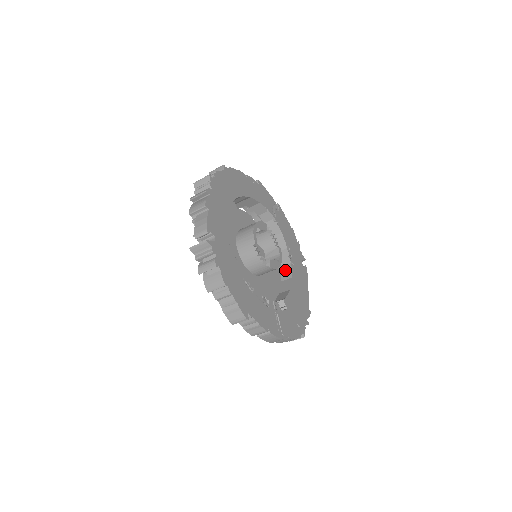
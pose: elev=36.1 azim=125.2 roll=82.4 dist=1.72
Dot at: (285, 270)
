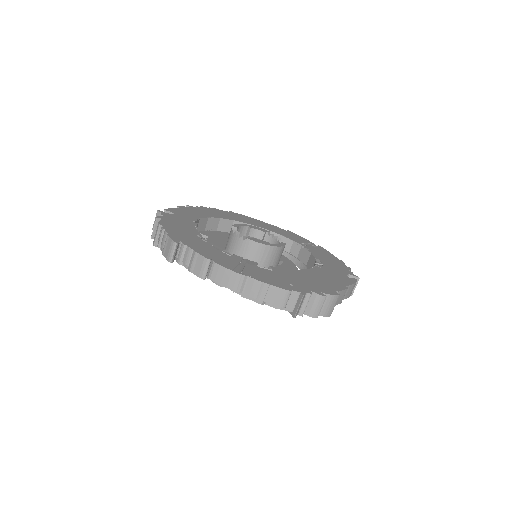
Dot at: occluded
